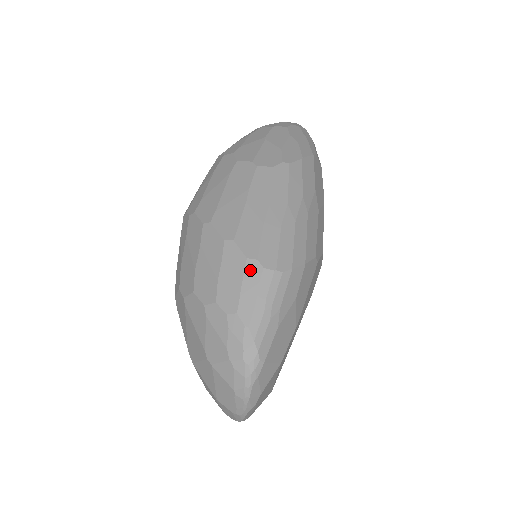
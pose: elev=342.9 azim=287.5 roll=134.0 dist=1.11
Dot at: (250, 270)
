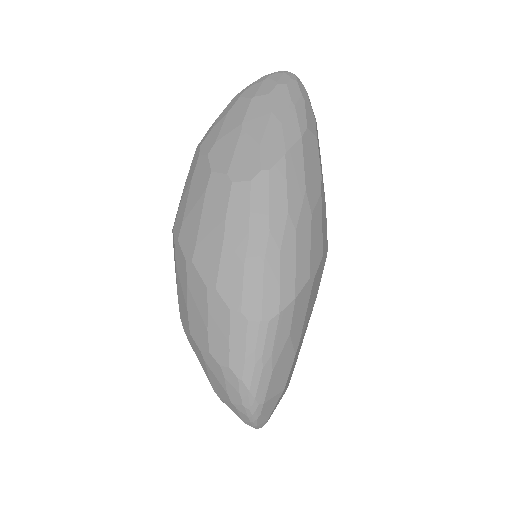
Dot at: (235, 323)
